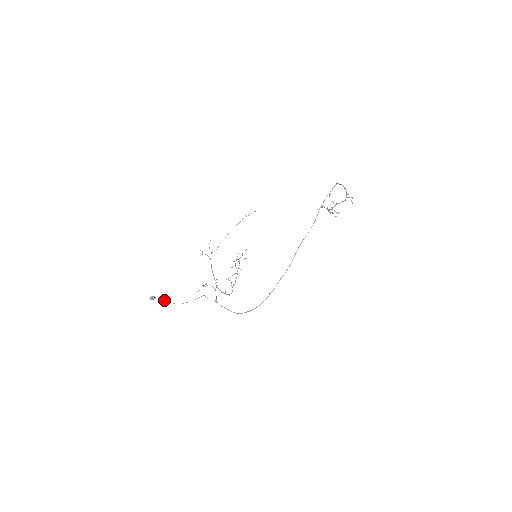
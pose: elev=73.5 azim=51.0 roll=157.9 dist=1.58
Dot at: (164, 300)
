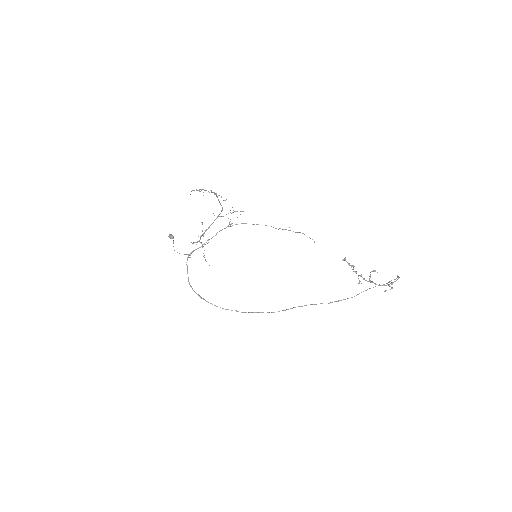
Dot at: occluded
